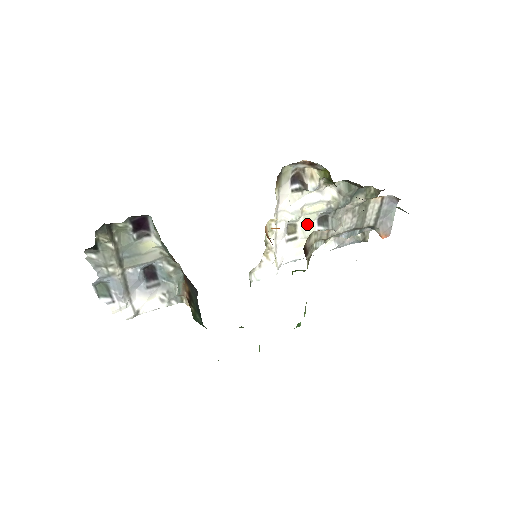
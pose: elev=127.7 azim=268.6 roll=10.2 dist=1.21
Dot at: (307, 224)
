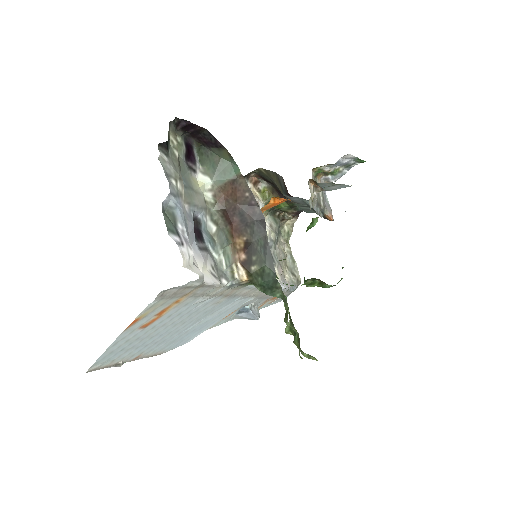
Dot at: occluded
